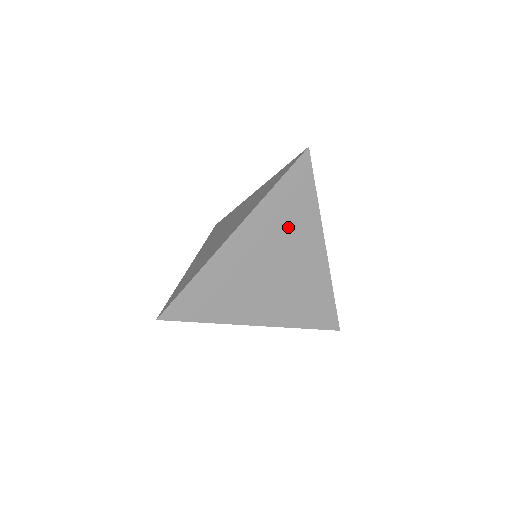
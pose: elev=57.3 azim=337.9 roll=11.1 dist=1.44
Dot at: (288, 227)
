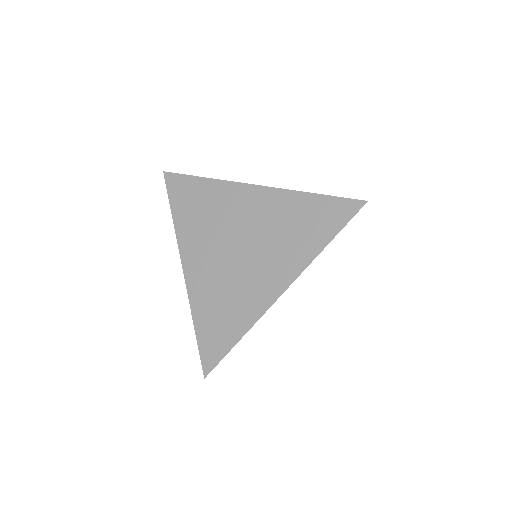
Dot at: occluded
